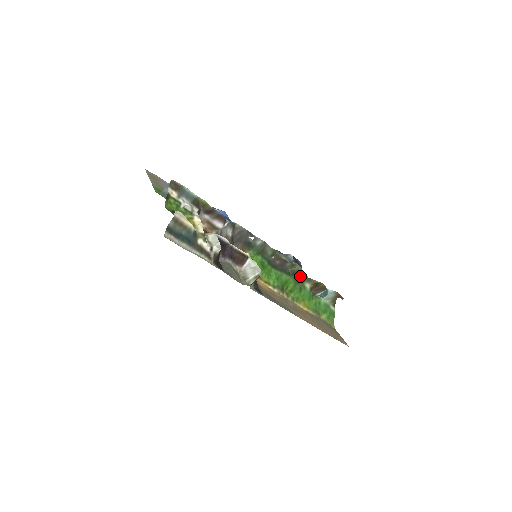
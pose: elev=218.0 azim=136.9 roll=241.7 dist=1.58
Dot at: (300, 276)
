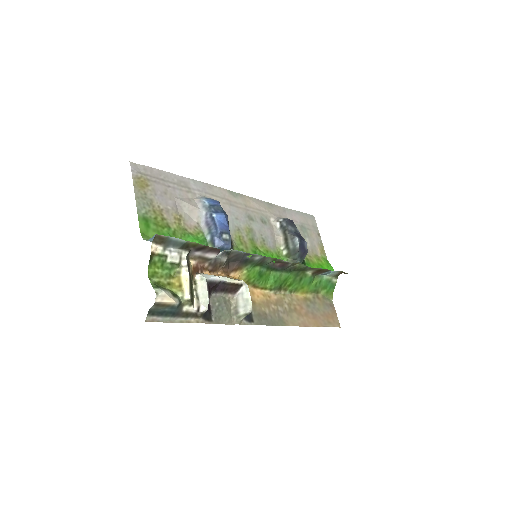
Dot at: (302, 269)
